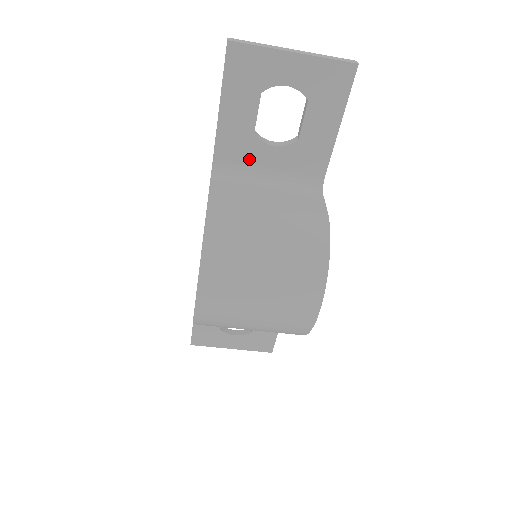
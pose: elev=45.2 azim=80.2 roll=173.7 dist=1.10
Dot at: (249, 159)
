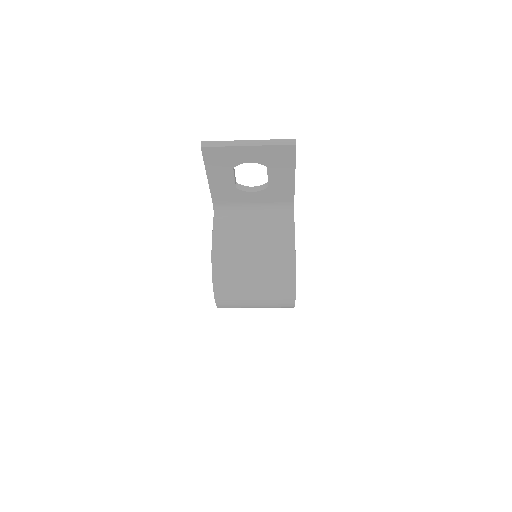
Dot at: (237, 200)
